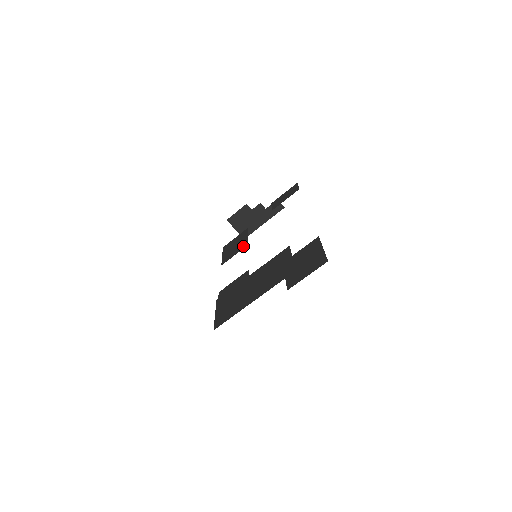
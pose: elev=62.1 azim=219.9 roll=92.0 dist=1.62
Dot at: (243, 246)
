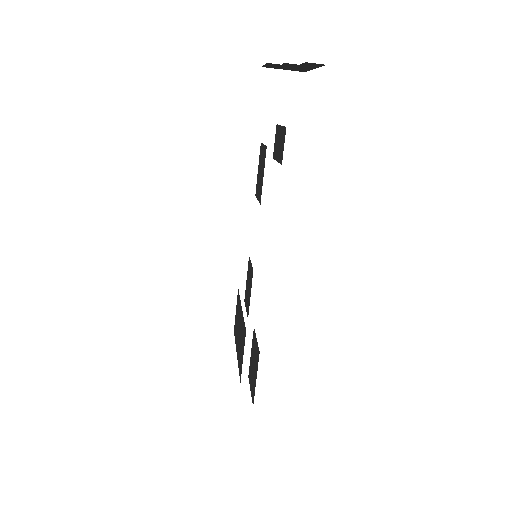
Dot at: (259, 197)
